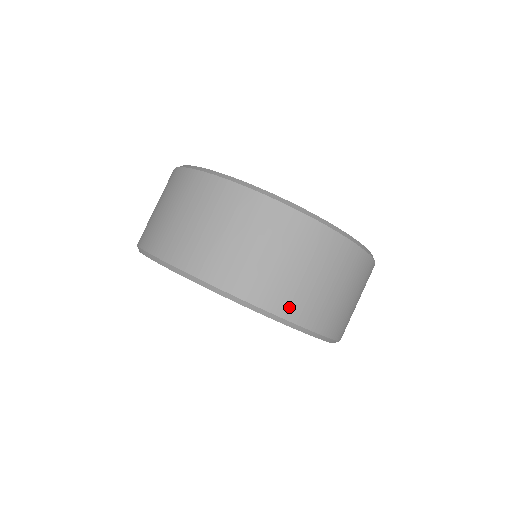
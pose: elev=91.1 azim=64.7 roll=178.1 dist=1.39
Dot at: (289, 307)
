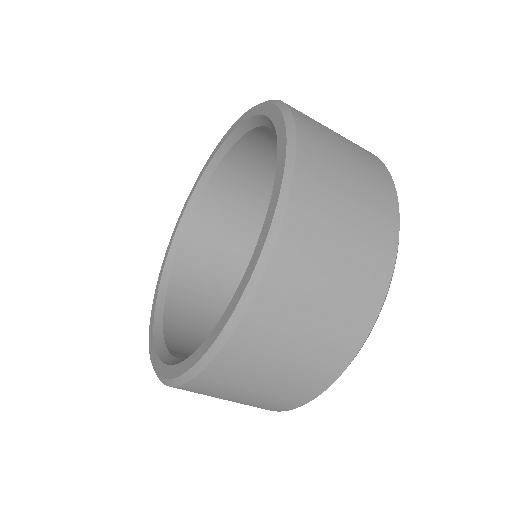
Dot at: (310, 154)
